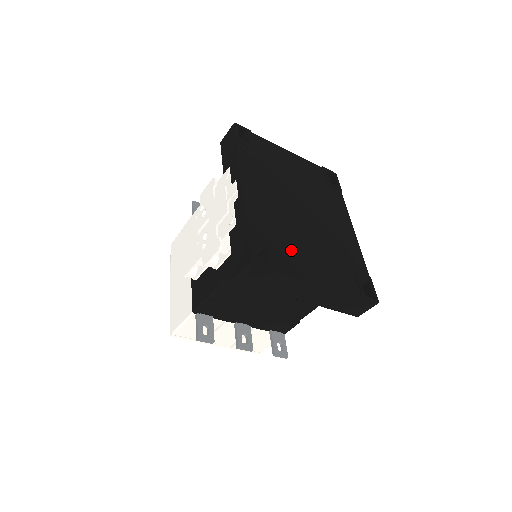
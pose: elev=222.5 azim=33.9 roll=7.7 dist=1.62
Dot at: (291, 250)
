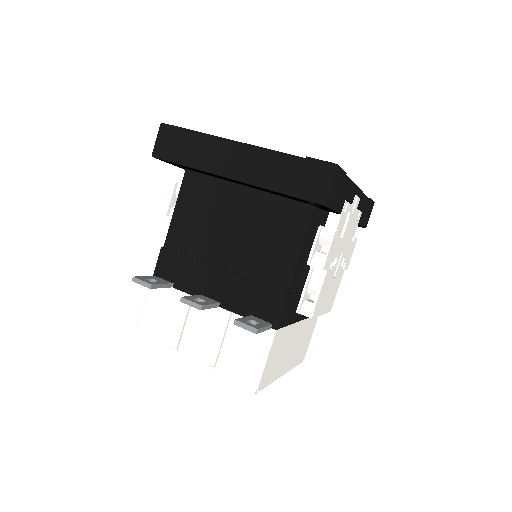
Dot at: occluded
